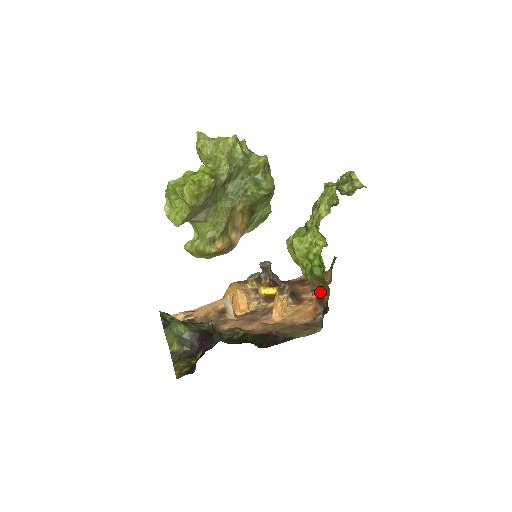
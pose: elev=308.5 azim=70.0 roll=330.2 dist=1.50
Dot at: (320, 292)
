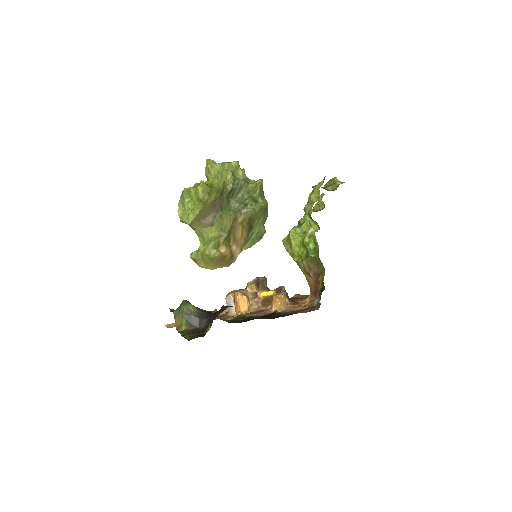
Dot at: (315, 276)
